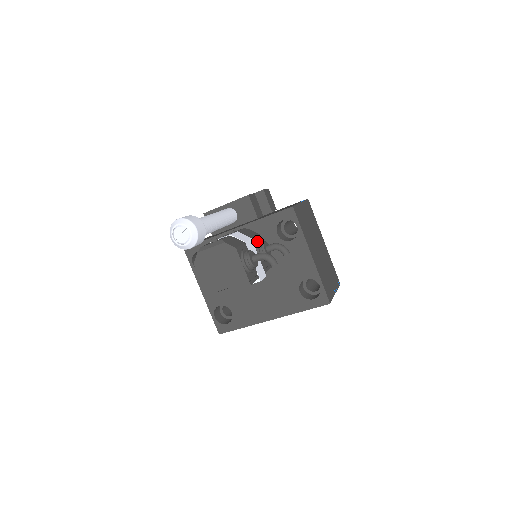
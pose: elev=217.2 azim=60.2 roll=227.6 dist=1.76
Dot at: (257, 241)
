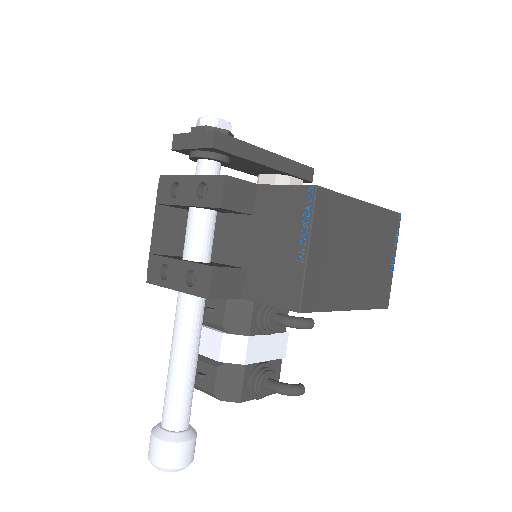
Dot at: (257, 324)
